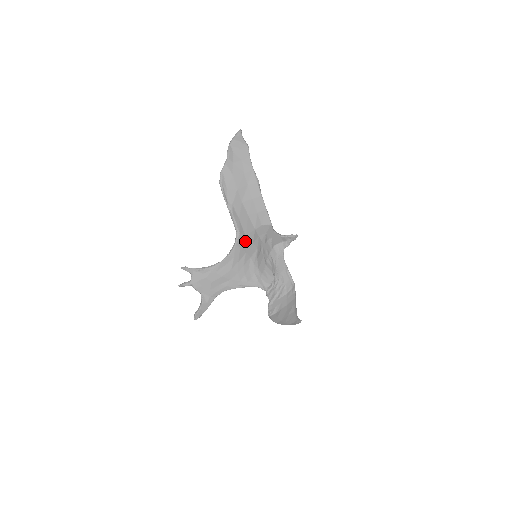
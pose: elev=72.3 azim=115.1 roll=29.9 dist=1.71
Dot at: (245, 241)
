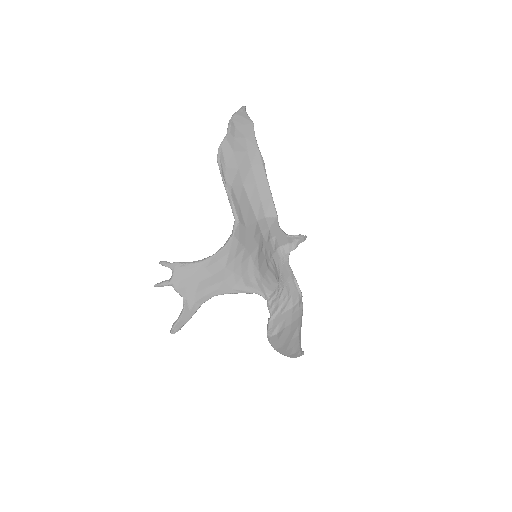
Dot at: (245, 233)
